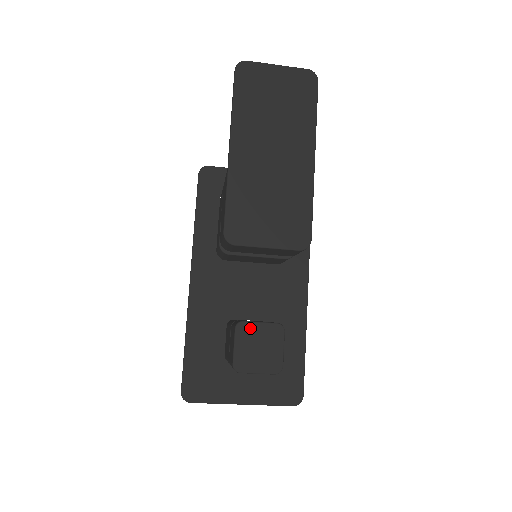
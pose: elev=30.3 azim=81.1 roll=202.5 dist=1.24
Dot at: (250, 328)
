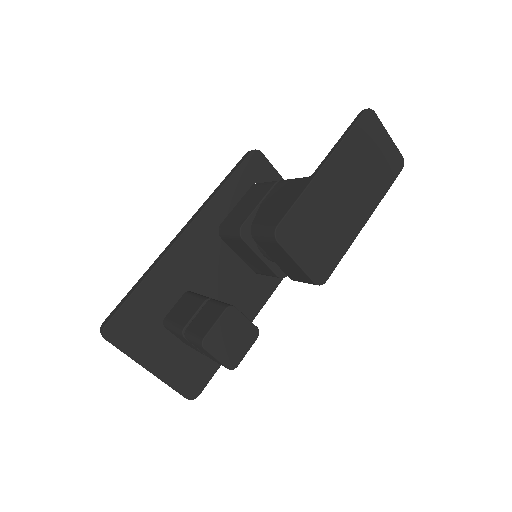
Dot at: (237, 317)
